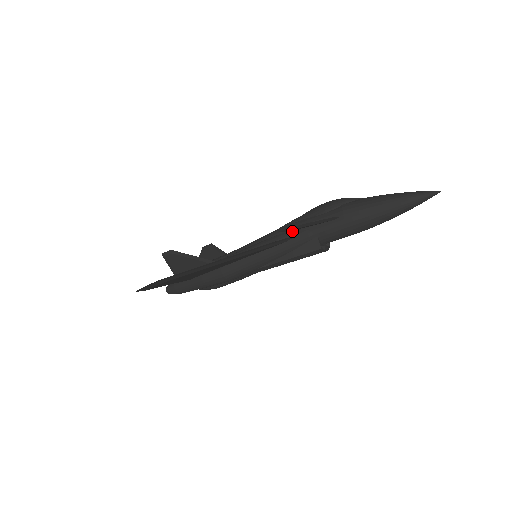
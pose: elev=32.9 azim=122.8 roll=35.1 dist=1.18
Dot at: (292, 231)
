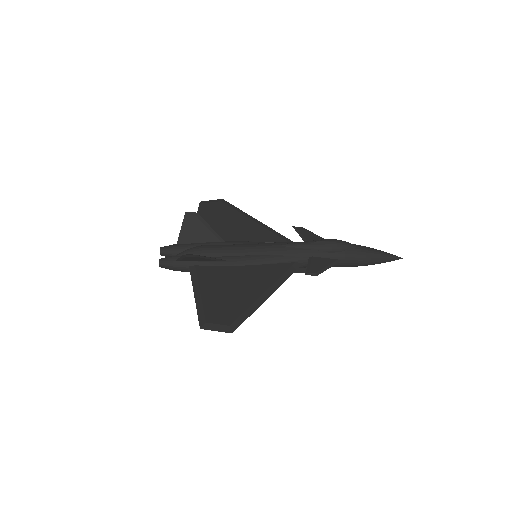
Dot at: (302, 258)
